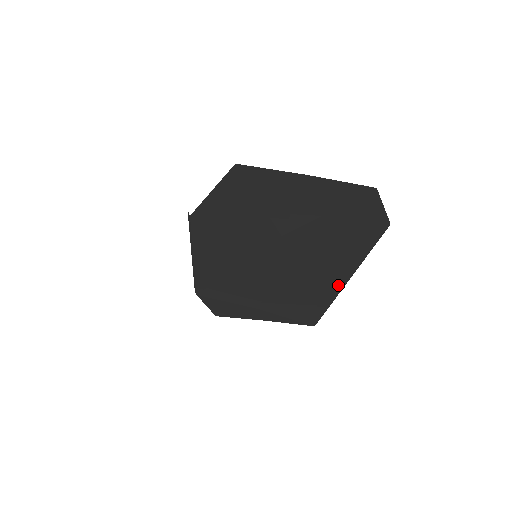
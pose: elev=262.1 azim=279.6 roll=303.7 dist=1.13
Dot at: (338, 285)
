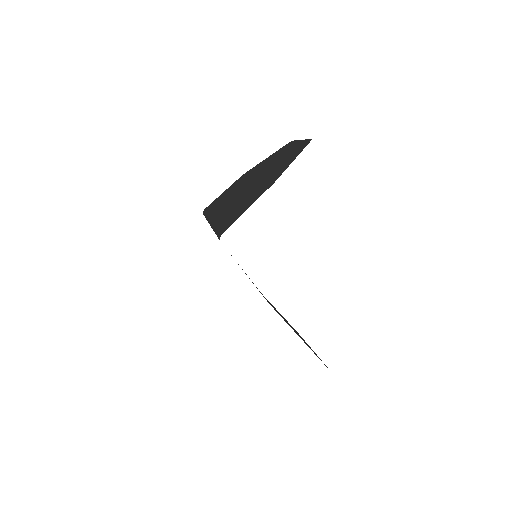
Dot at: occluded
